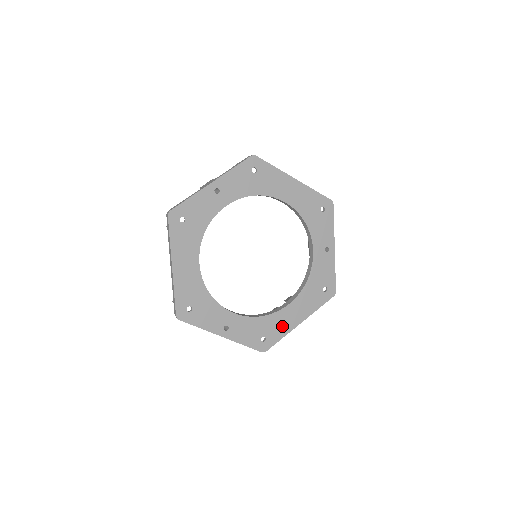
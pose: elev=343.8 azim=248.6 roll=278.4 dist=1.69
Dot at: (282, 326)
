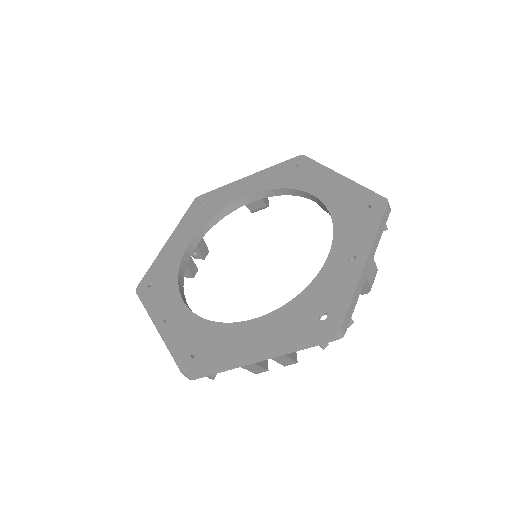
Dot at: (229, 347)
